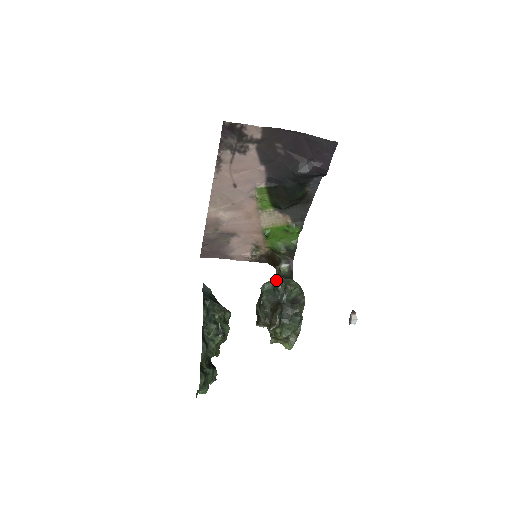
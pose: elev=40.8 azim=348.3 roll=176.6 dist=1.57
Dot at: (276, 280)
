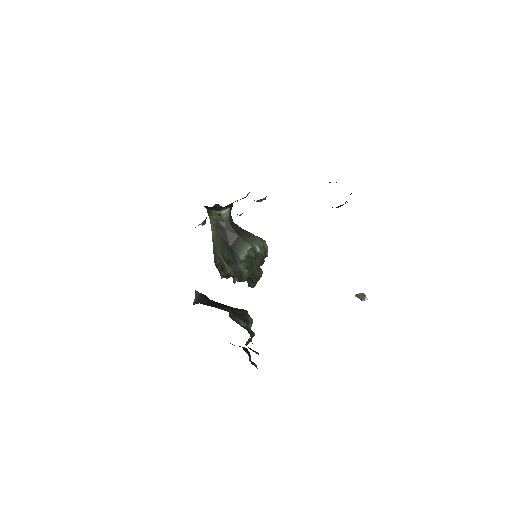
Dot at: (253, 251)
